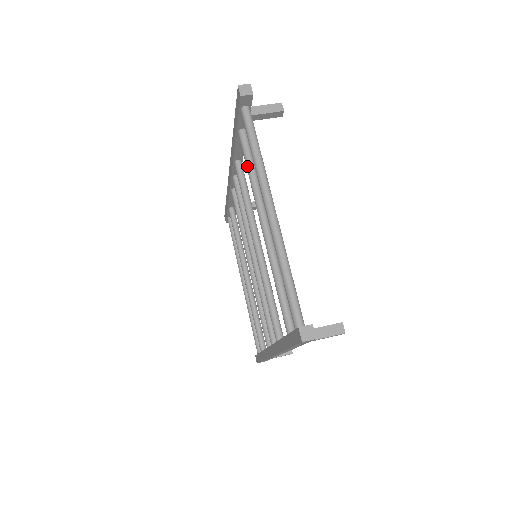
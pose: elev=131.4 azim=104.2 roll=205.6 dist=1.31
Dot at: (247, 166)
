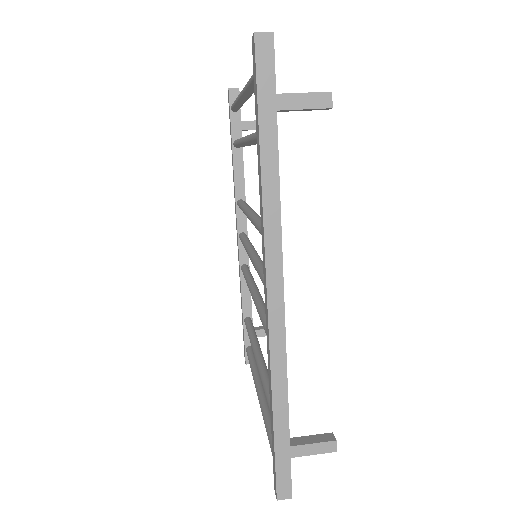
Dot at: occluded
